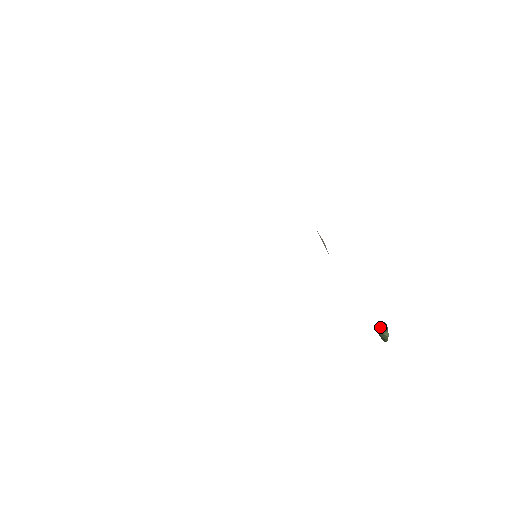
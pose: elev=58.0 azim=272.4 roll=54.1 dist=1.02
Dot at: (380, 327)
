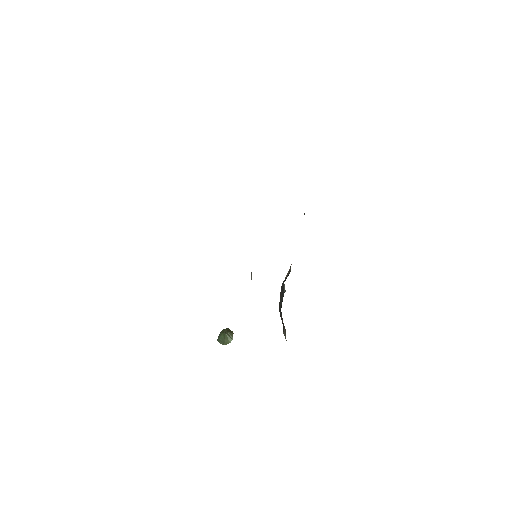
Dot at: (228, 332)
